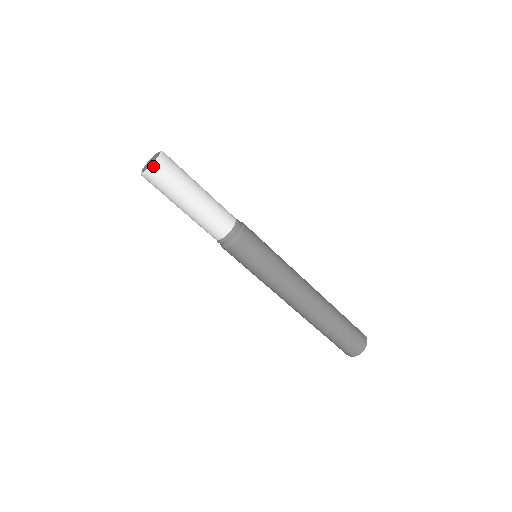
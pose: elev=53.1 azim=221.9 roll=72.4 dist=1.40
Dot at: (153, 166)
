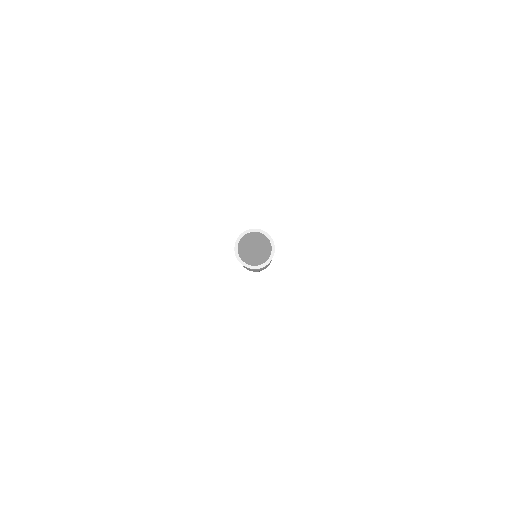
Dot at: occluded
